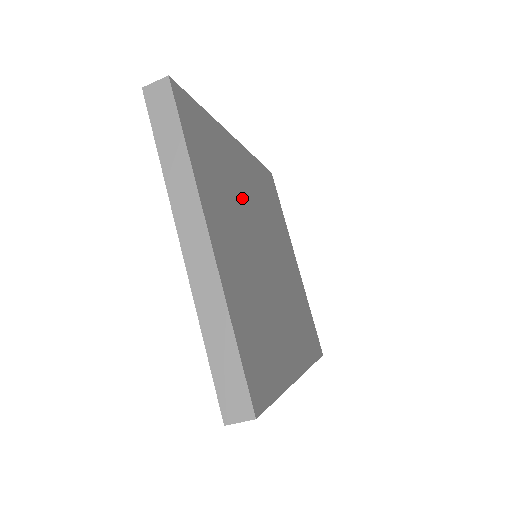
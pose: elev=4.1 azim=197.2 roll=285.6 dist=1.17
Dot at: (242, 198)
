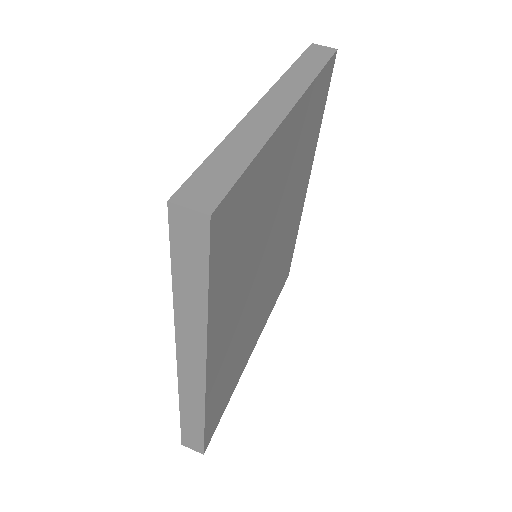
Dot at: (291, 197)
